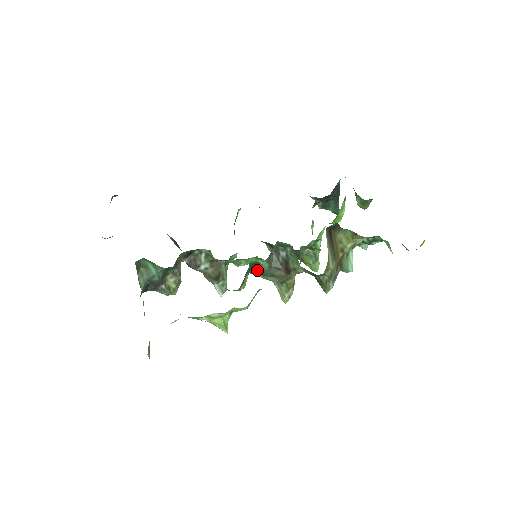
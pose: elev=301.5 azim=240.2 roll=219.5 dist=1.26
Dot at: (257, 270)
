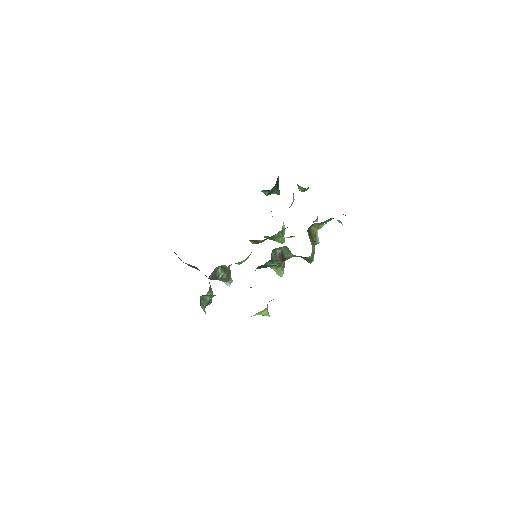
Dot at: (263, 266)
